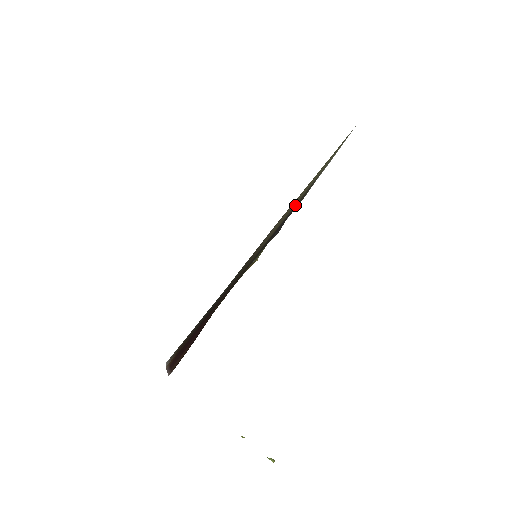
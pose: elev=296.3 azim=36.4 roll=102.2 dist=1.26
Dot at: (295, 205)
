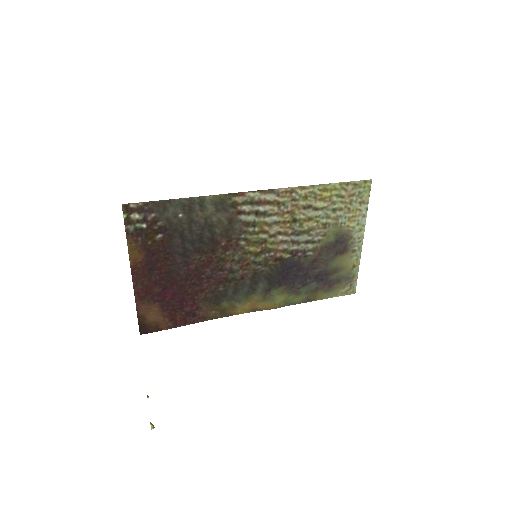
Dot at: (313, 245)
